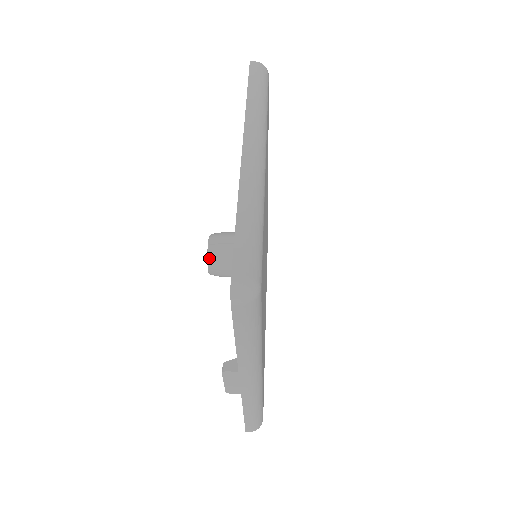
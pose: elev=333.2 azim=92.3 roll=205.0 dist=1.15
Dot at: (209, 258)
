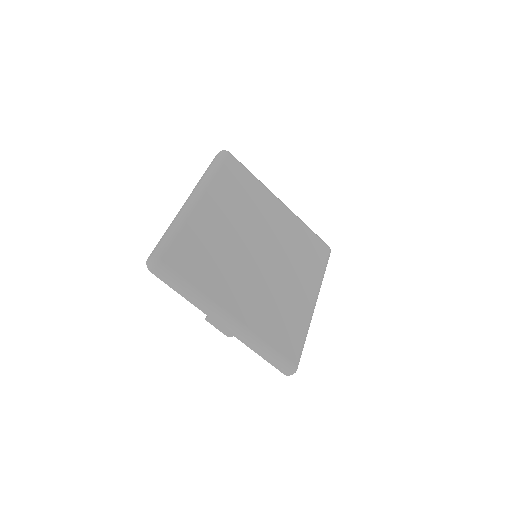
Dot at: occluded
